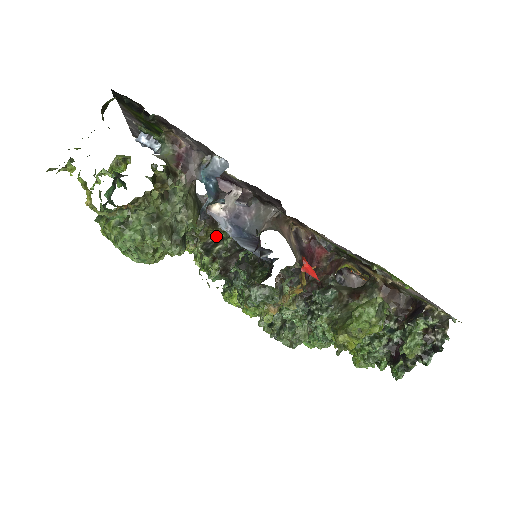
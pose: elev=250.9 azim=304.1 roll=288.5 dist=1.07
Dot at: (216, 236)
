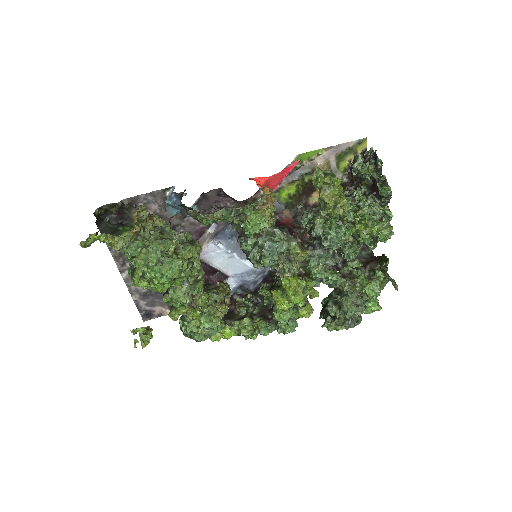
Dot at: (242, 315)
